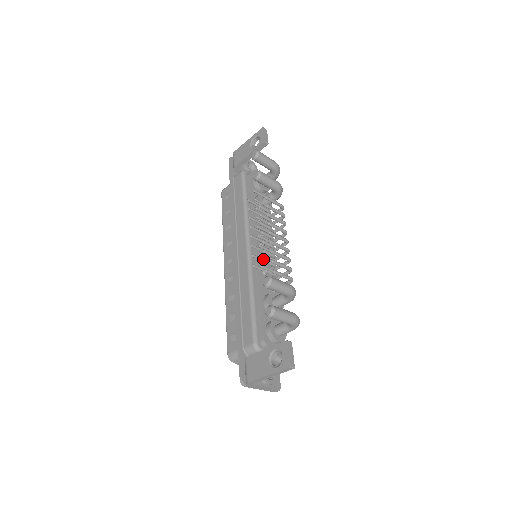
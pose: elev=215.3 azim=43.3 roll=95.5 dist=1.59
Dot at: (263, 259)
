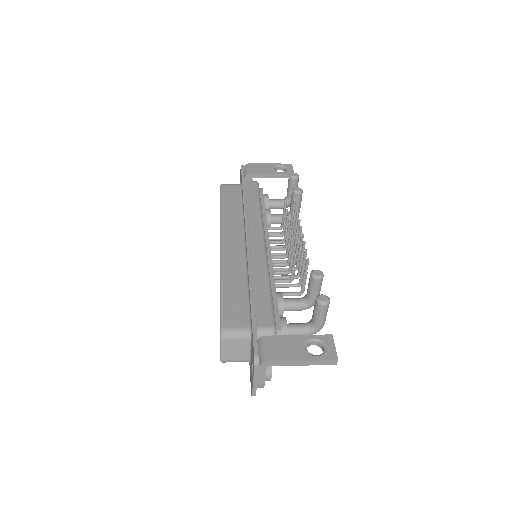
Dot at: occluded
